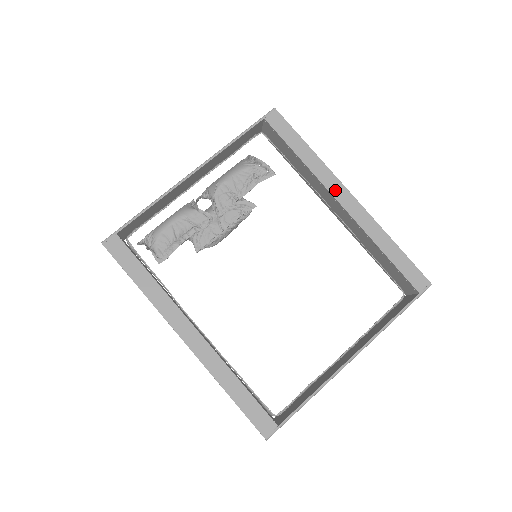
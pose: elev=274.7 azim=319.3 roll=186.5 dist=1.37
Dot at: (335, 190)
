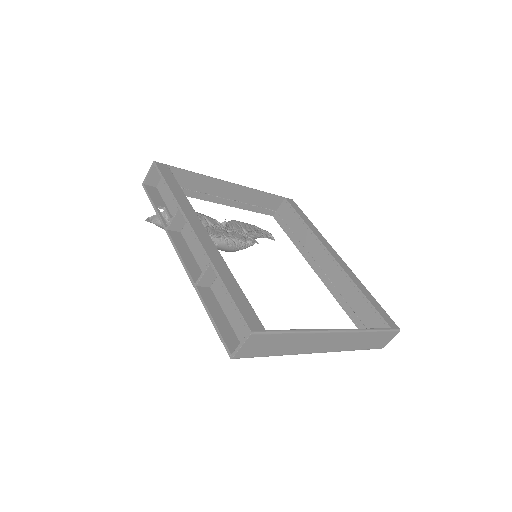
Dot at: (328, 247)
